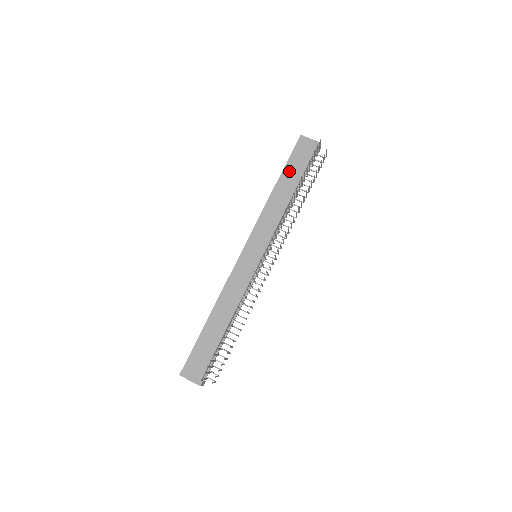
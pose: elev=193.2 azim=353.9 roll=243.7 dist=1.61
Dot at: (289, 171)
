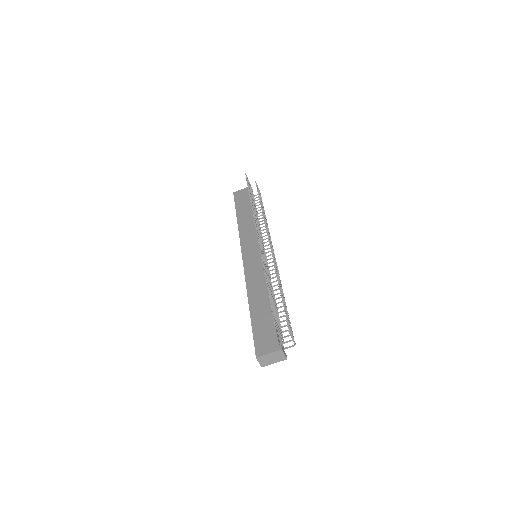
Dot at: (240, 208)
